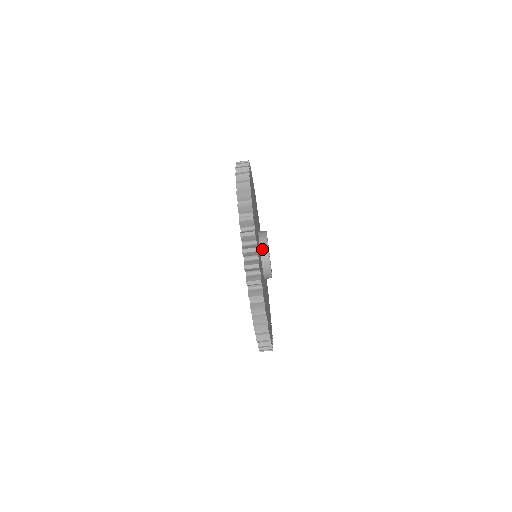
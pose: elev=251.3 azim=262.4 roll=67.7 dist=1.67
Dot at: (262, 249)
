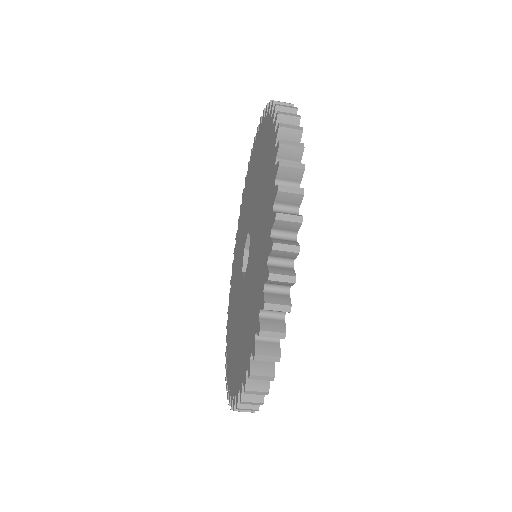
Dot at: occluded
